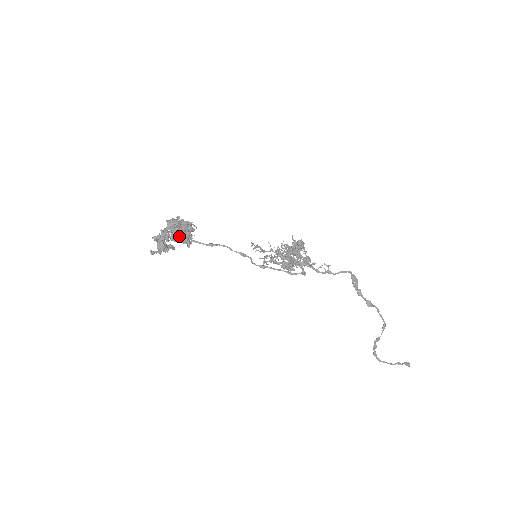
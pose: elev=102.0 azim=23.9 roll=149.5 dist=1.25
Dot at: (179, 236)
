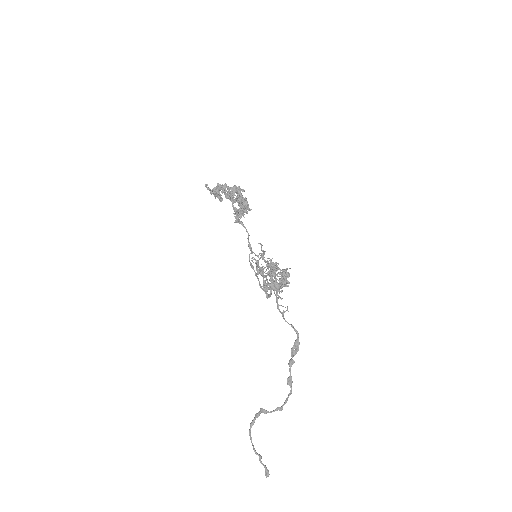
Dot at: (230, 196)
